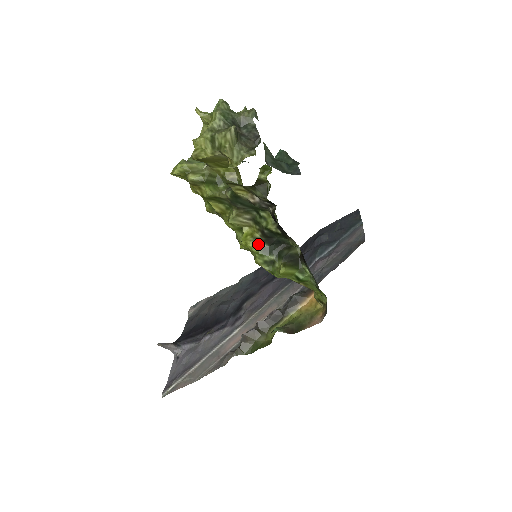
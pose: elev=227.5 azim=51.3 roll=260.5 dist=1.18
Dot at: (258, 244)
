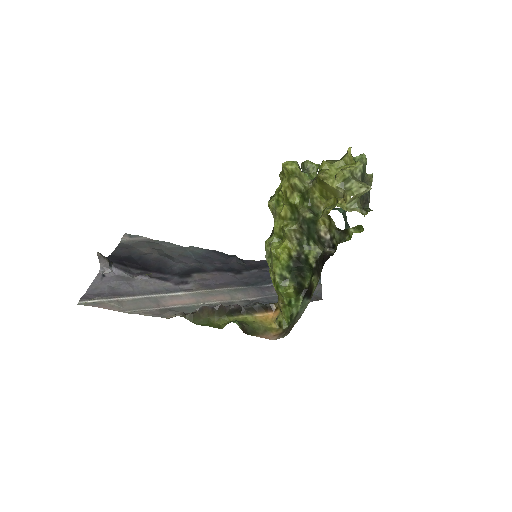
Dot at: (288, 260)
